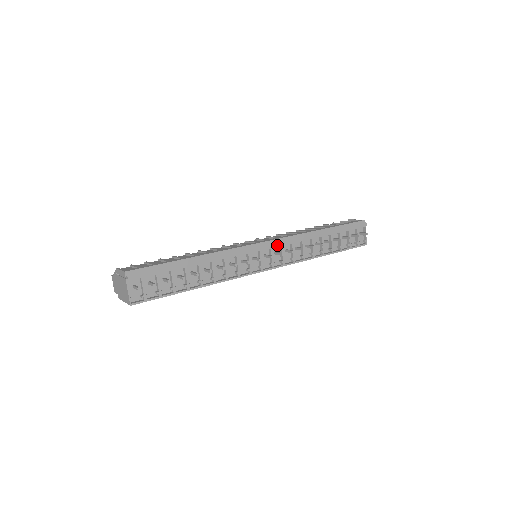
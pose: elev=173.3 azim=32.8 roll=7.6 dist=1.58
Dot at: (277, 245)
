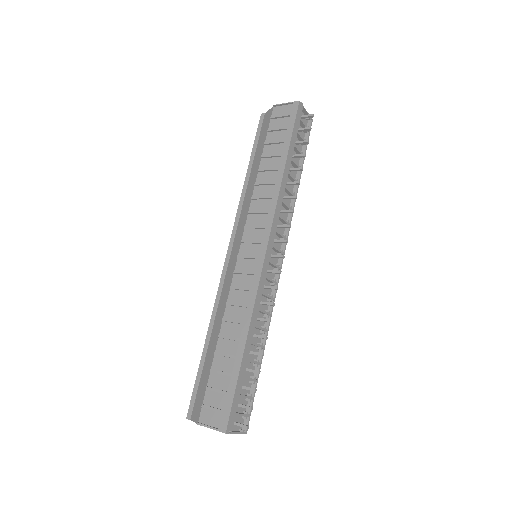
Dot at: (273, 237)
